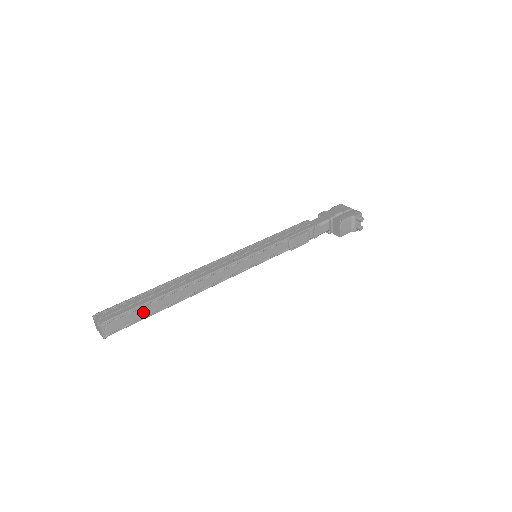
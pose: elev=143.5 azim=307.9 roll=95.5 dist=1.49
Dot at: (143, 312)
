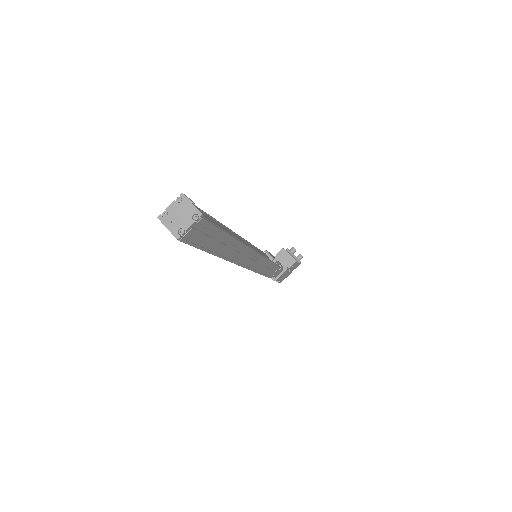
Dot at: occluded
